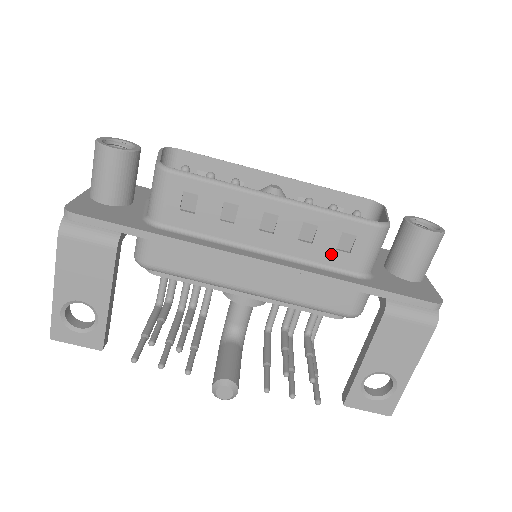
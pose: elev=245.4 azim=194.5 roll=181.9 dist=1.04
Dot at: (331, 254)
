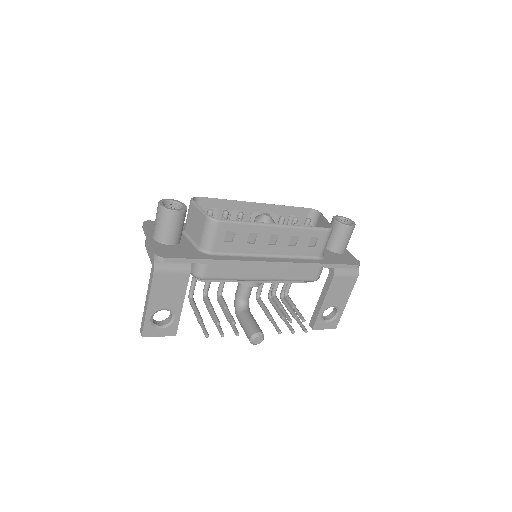
Dot at: (305, 250)
